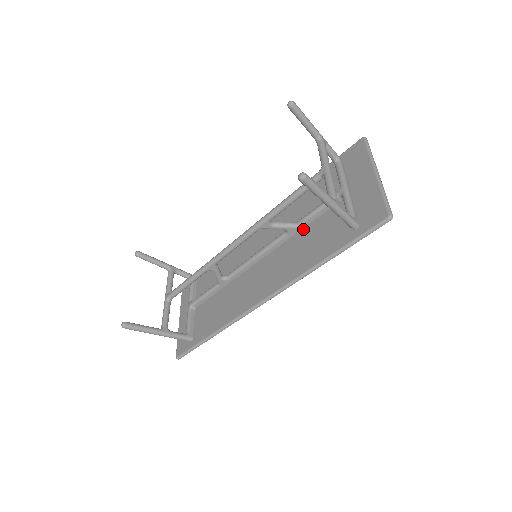
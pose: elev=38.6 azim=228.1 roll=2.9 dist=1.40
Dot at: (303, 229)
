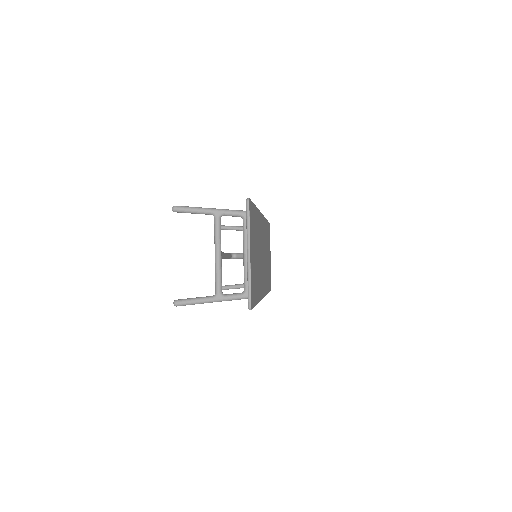
Dot at: occluded
